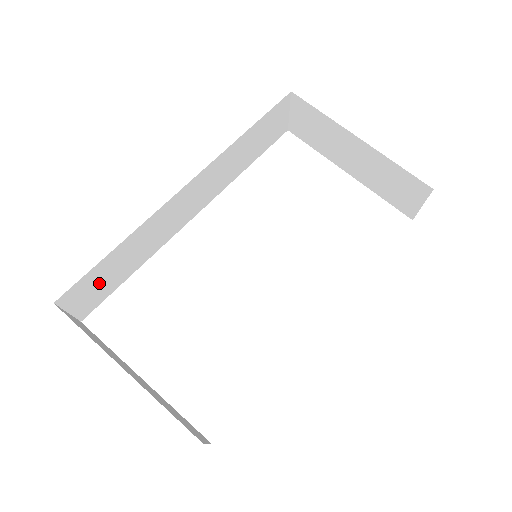
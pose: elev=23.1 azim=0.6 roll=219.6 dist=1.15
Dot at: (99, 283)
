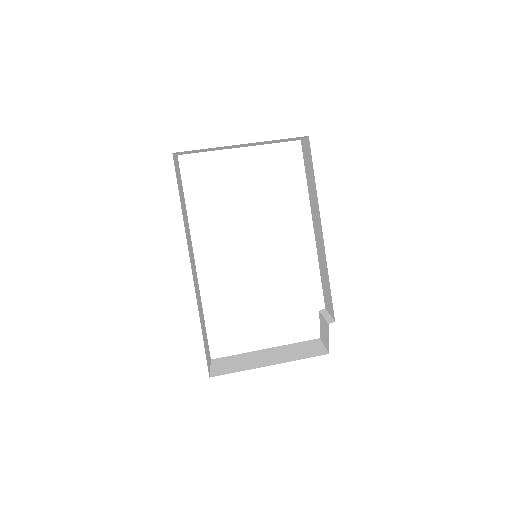
Dot at: (206, 345)
